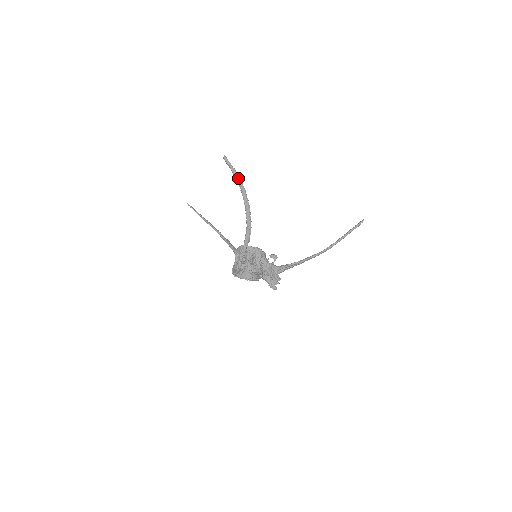
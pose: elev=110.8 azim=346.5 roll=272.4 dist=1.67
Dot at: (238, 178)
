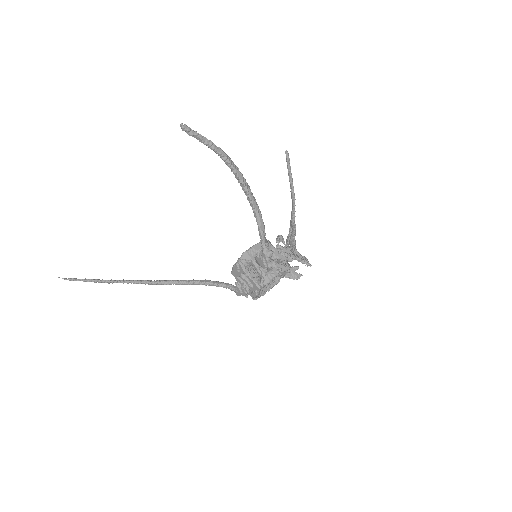
Dot at: (218, 148)
